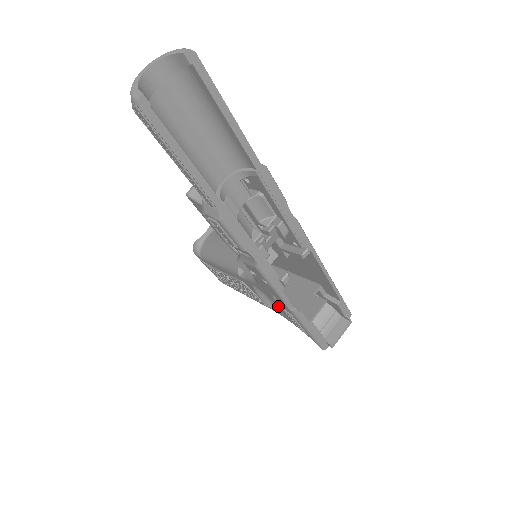
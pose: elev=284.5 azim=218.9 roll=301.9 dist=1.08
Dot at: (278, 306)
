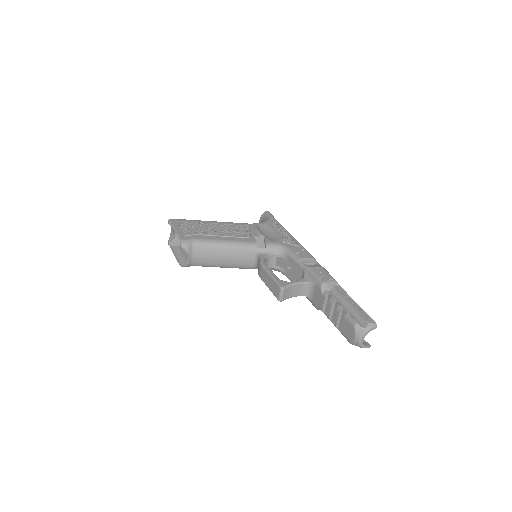
Dot at: occluded
